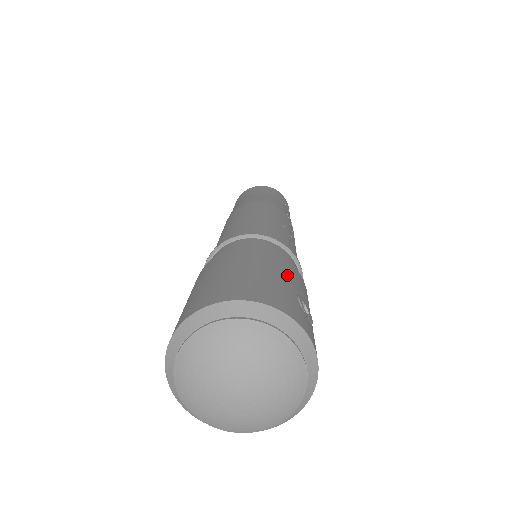
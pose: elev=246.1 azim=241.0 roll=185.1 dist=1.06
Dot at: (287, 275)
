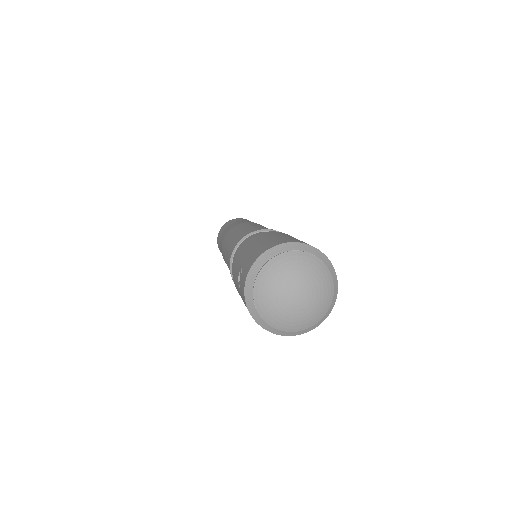
Dot at: occluded
